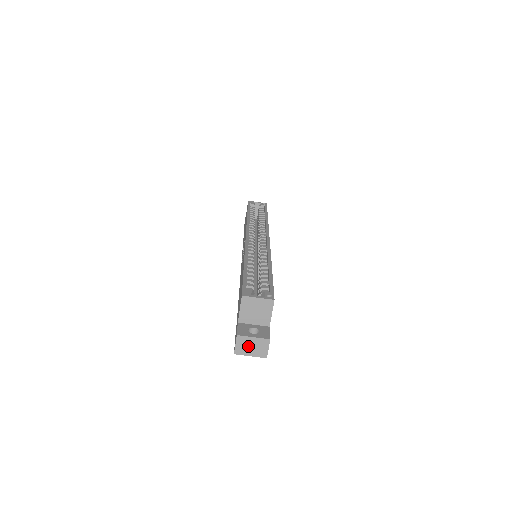
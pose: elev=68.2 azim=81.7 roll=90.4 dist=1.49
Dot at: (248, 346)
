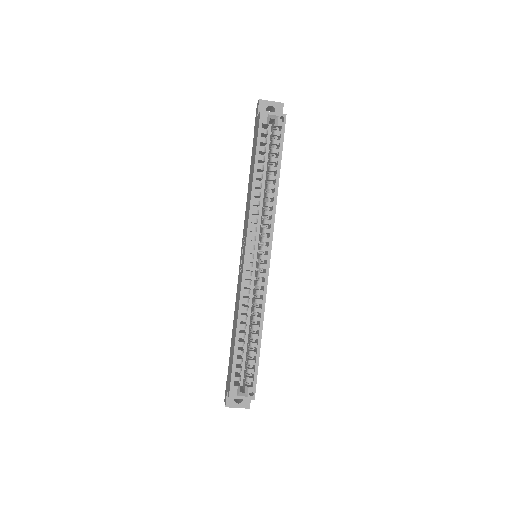
Dot at: occluded
